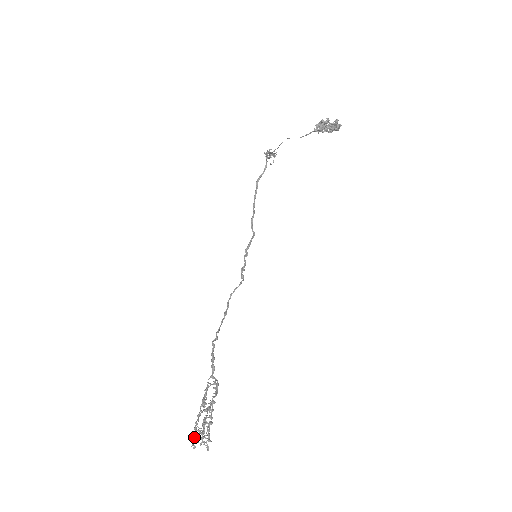
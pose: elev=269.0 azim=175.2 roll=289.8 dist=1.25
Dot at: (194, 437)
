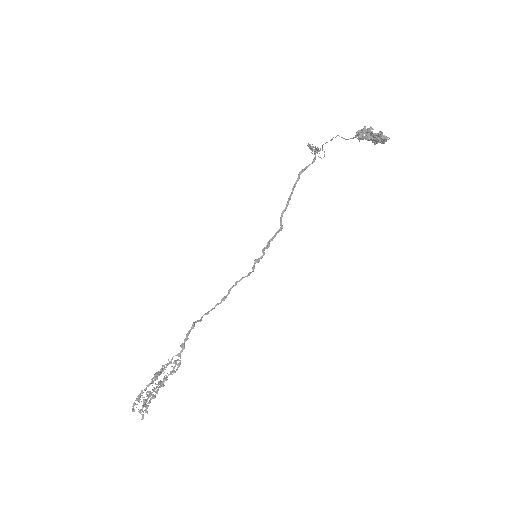
Dot at: occluded
